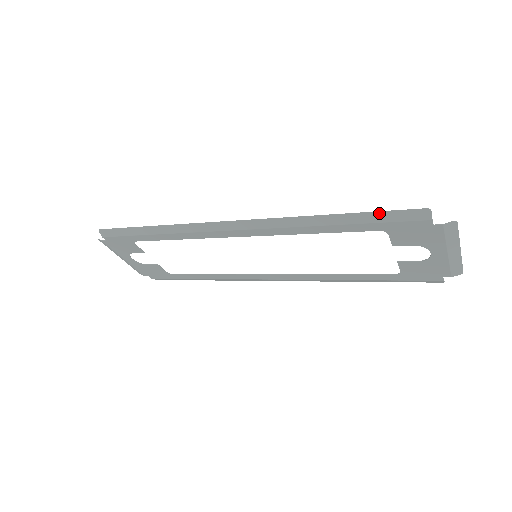
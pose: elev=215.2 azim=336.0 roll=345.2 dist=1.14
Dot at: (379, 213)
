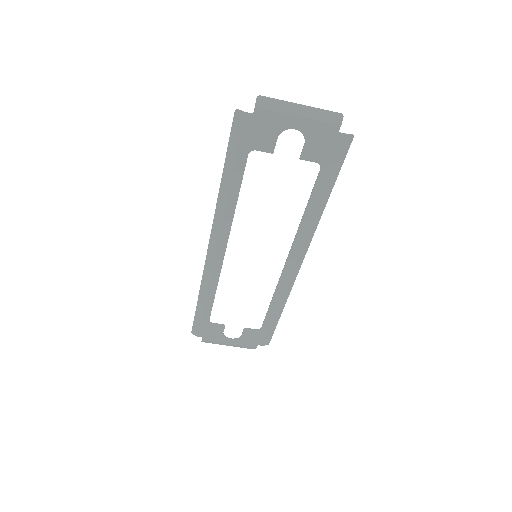
Dot at: (229, 146)
